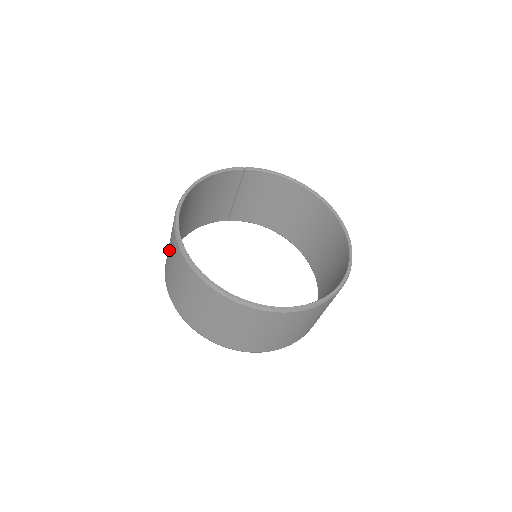
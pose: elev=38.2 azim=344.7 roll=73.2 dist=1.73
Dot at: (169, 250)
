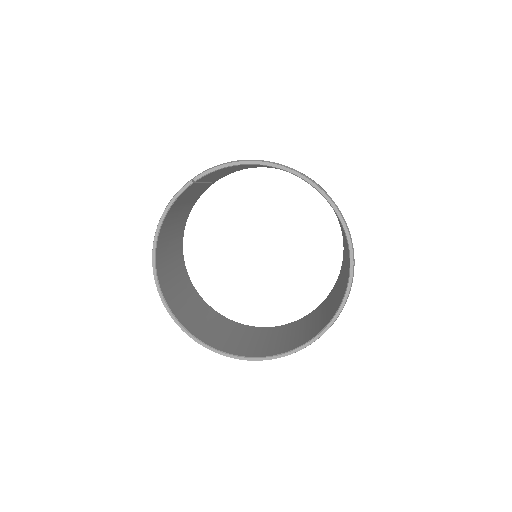
Dot at: occluded
